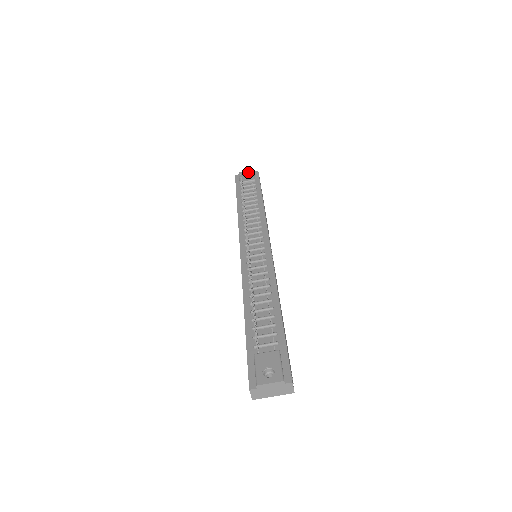
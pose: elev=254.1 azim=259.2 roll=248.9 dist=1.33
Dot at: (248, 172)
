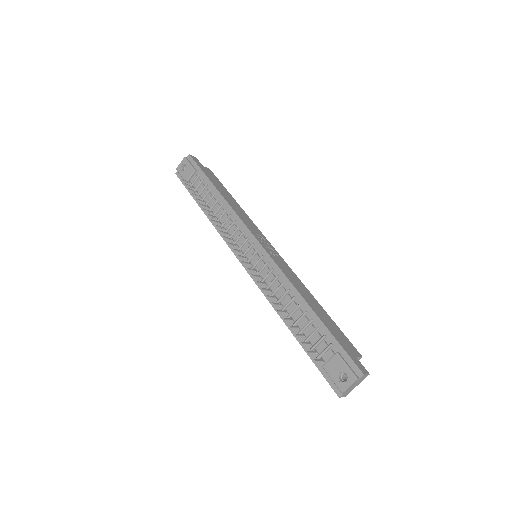
Dot at: (183, 164)
